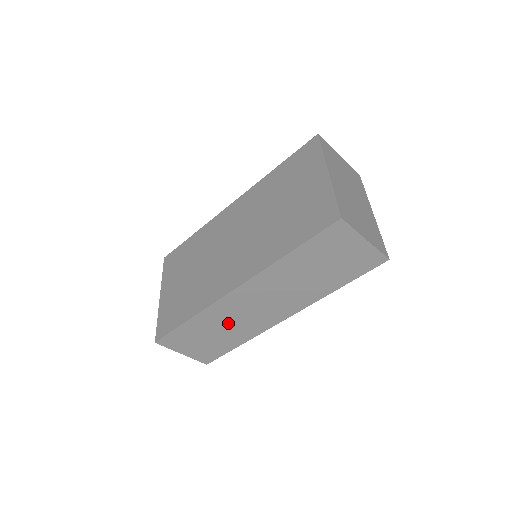
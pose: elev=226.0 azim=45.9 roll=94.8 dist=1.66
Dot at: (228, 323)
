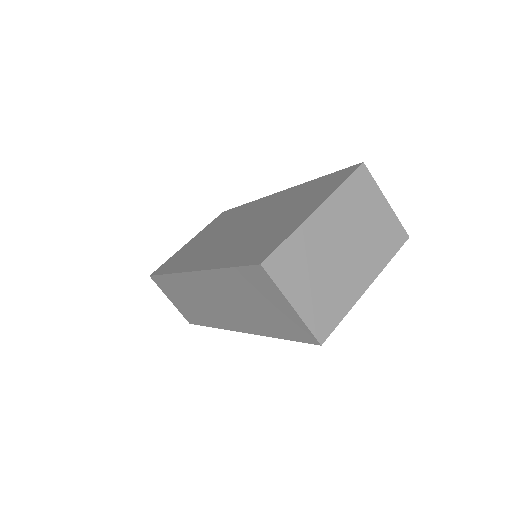
Dot at: (194, 299)
